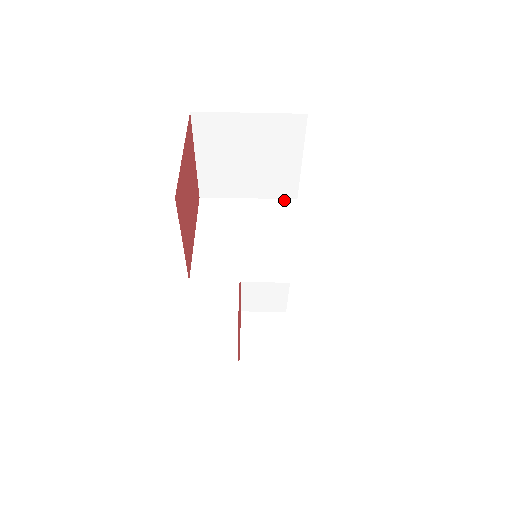
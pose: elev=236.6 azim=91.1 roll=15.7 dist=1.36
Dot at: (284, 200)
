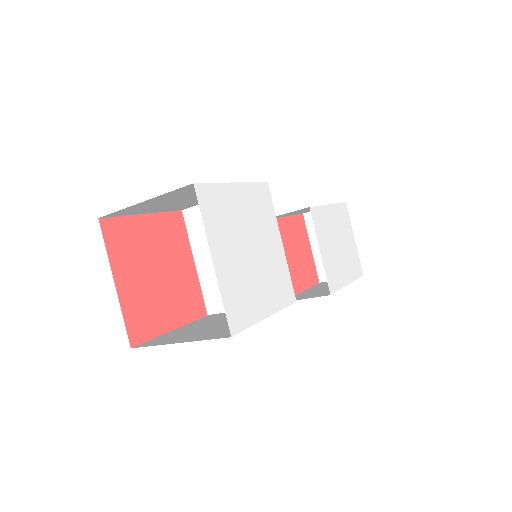
Dot at: occluded
